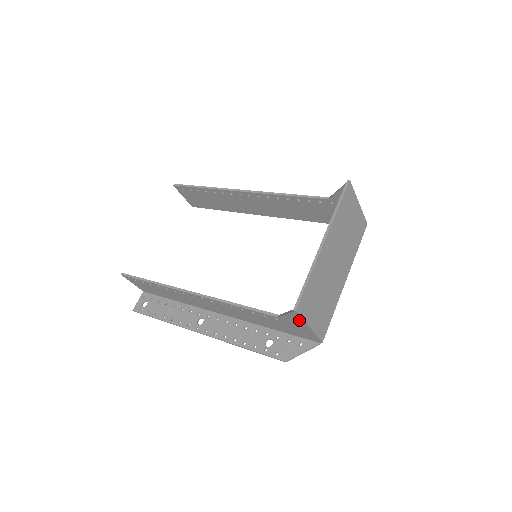
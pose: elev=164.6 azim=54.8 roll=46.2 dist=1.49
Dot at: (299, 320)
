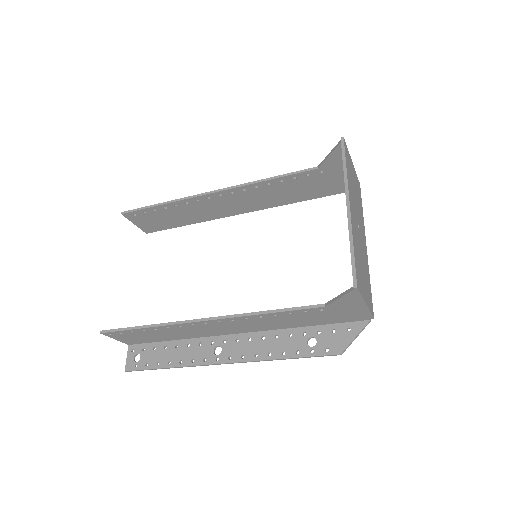
Dot at: (355, 299)
